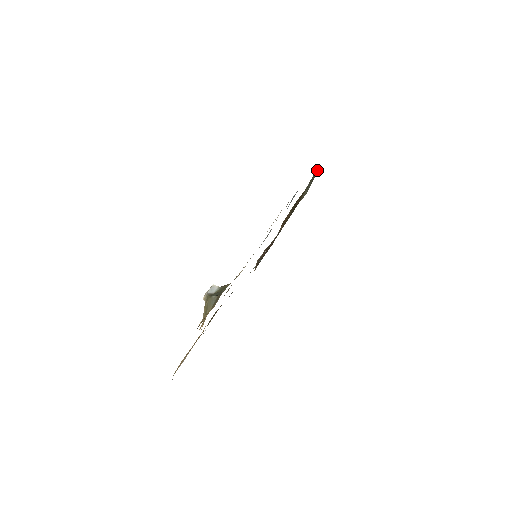
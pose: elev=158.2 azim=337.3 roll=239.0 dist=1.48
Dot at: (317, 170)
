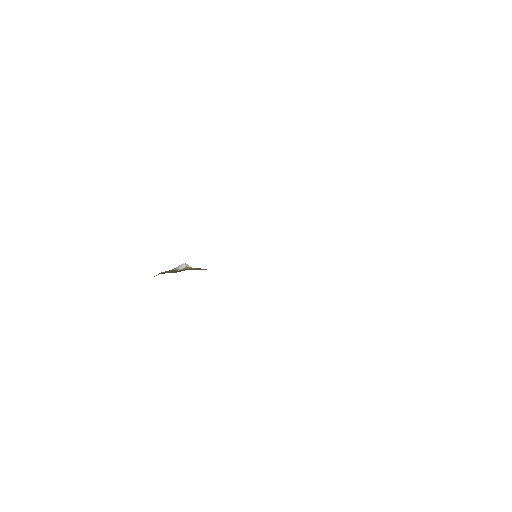
Dot at: occluded
